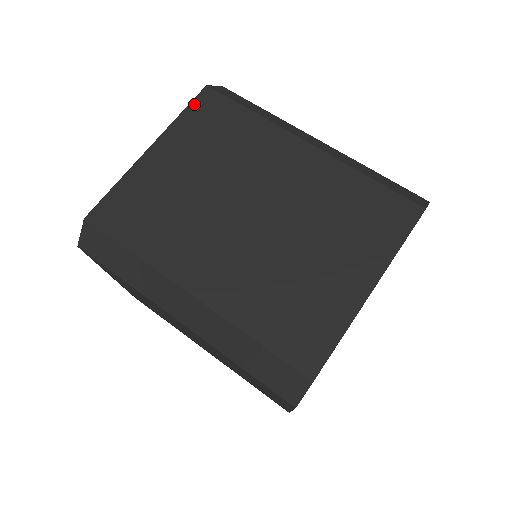
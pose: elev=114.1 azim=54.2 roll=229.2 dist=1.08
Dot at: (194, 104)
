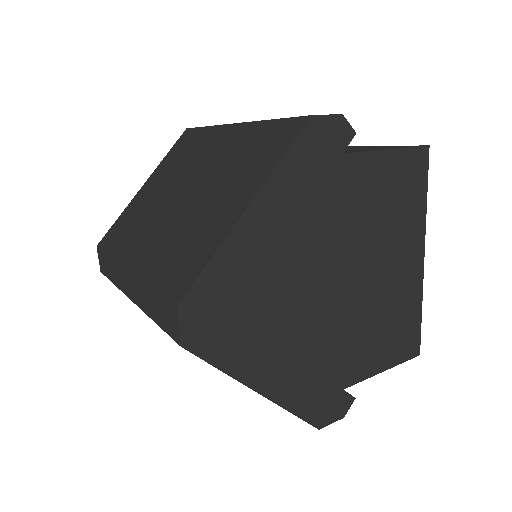
Dot at: (176, 144)
